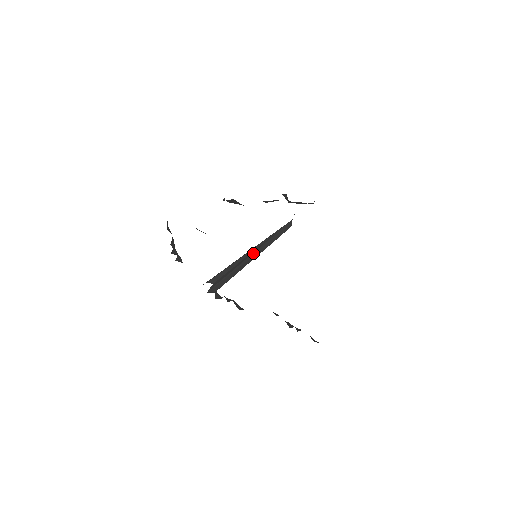
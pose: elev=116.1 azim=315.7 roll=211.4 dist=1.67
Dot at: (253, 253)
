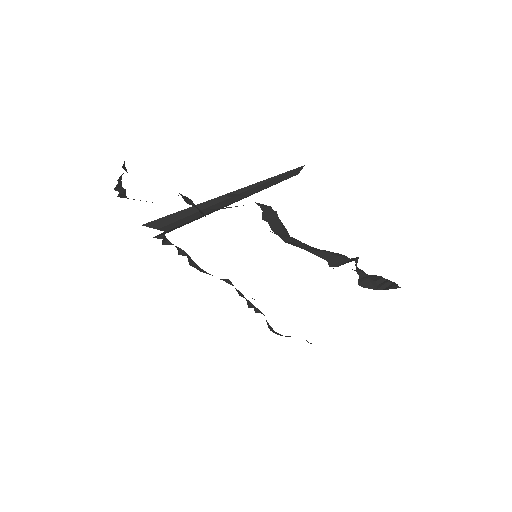
Dot at: (234, 199)
